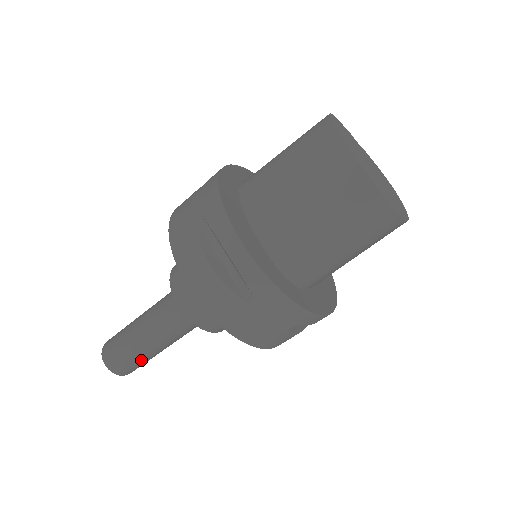
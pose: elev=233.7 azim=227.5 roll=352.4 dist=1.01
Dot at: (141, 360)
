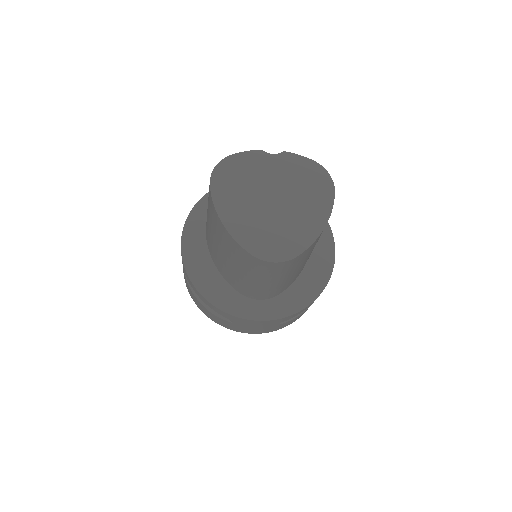
Dot at: occluded
